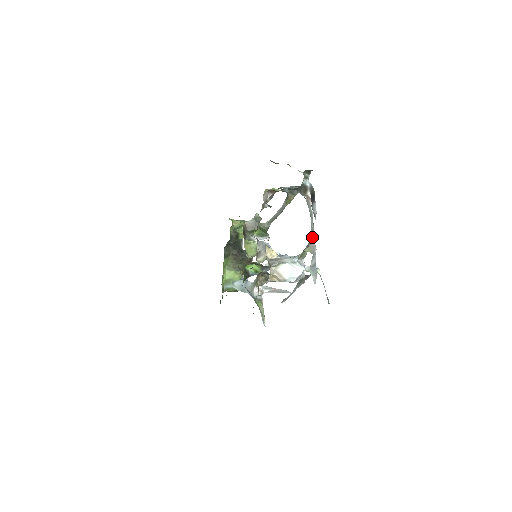
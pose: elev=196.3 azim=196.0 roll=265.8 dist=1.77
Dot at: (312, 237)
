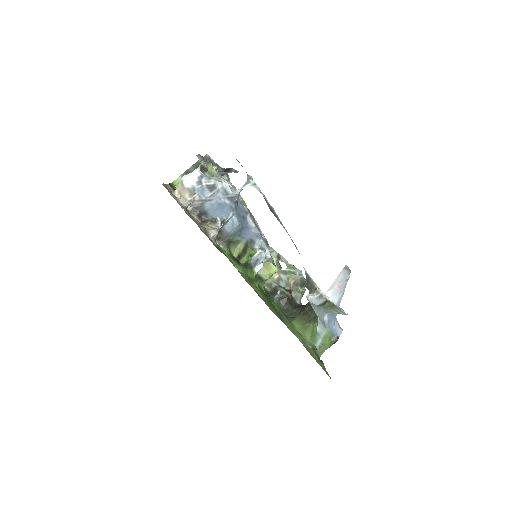
Dot at: occluded
